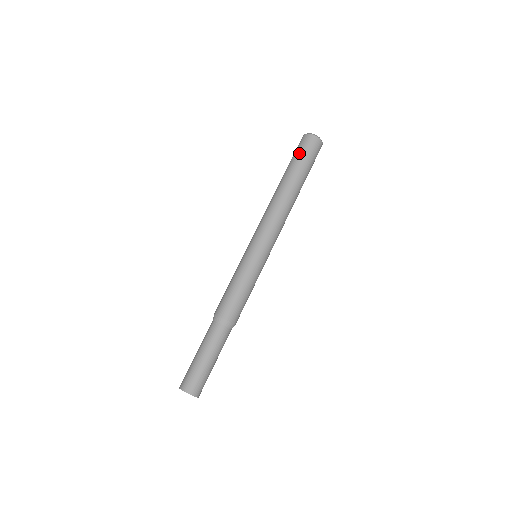
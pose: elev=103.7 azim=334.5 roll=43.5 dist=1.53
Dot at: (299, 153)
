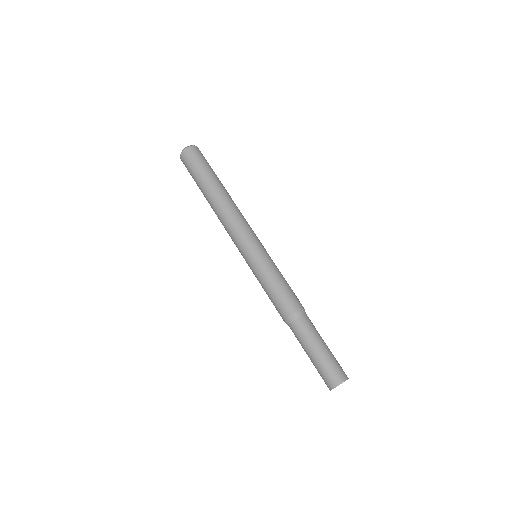
Dot at: (199, 164)
